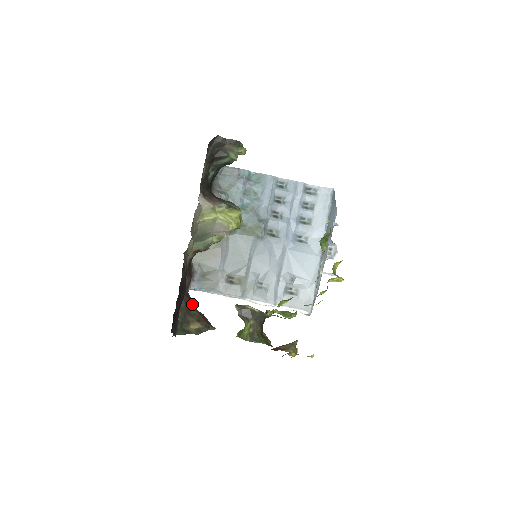
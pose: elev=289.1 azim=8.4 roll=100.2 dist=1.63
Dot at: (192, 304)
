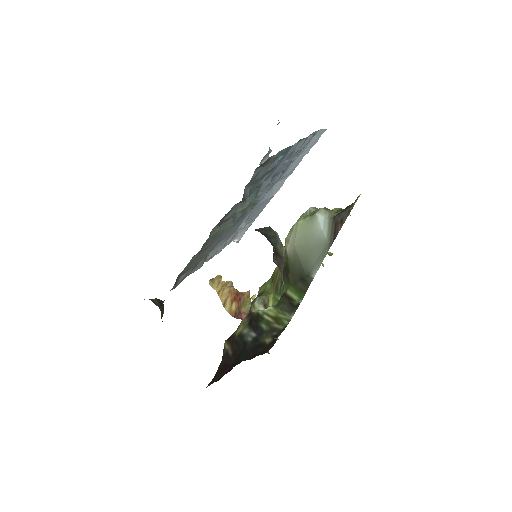
Dot at: (163, 311)
